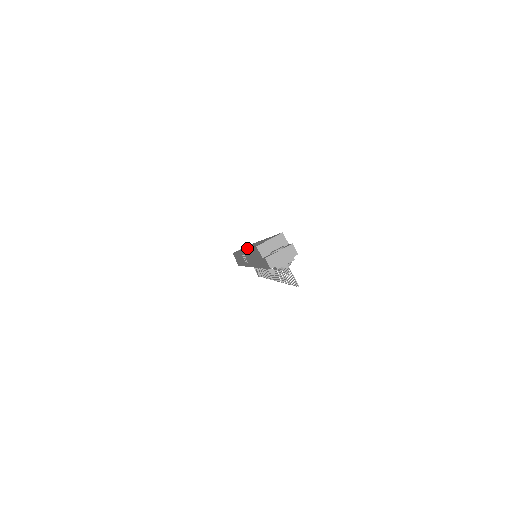
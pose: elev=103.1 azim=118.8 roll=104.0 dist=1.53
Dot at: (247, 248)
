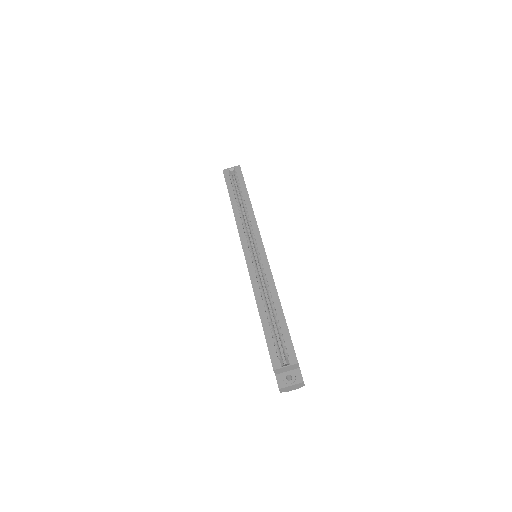
Dot at: (255, 289)
